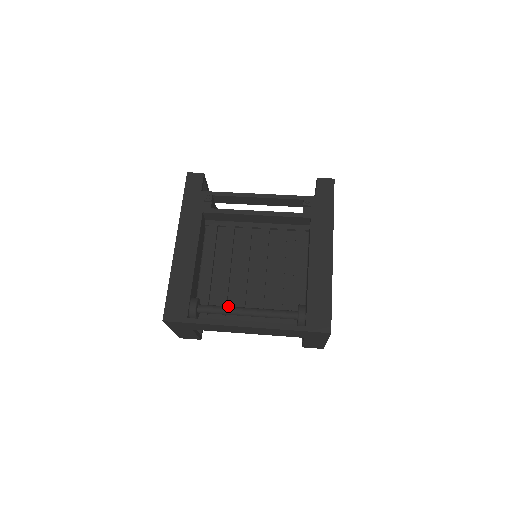
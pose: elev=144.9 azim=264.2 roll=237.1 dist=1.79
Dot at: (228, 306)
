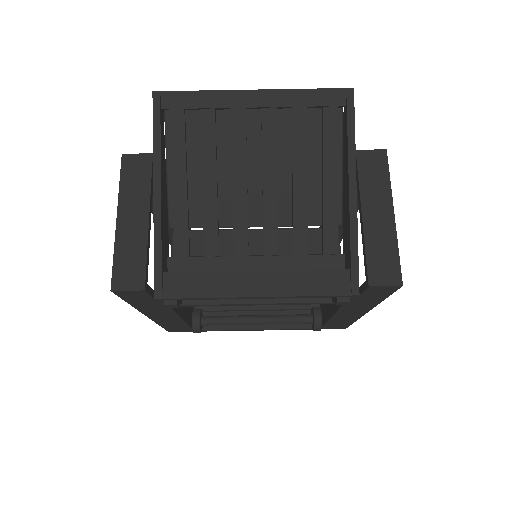
Dot at: (235, 322)
